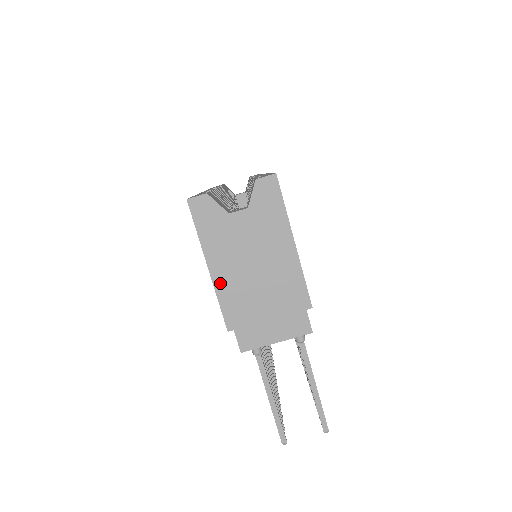
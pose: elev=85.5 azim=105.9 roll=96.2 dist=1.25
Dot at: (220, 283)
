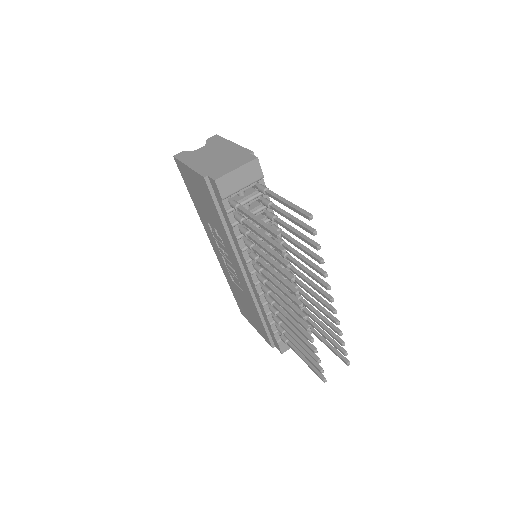
Dot at: (195, 167)
